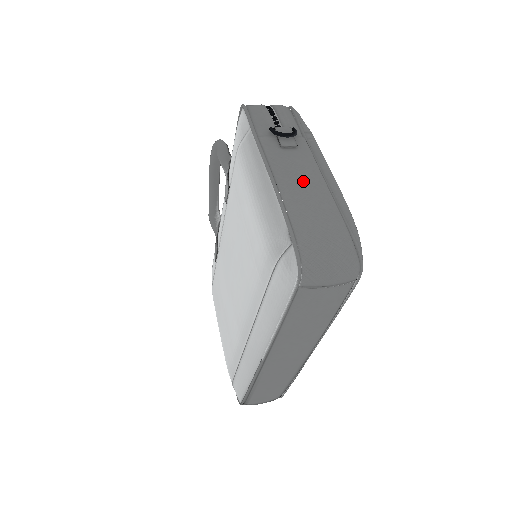
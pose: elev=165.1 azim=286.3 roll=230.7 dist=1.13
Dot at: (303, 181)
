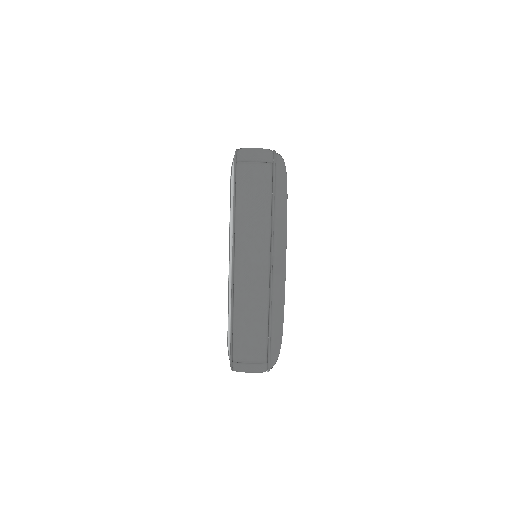
Dot at: occluded
